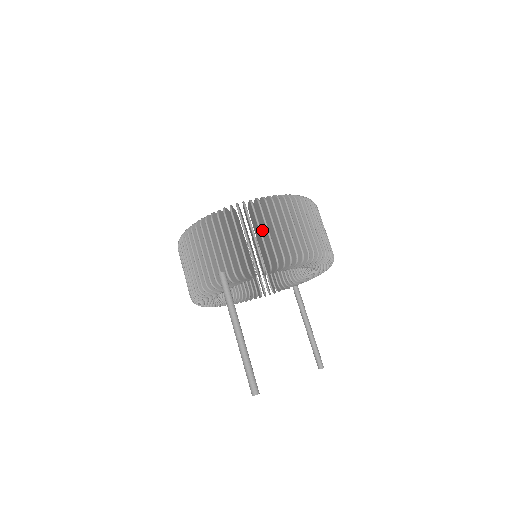
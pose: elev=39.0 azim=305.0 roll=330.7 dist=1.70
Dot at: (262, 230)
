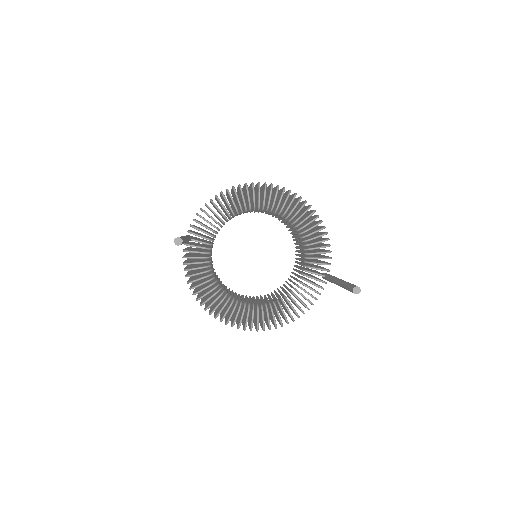
Dot at: (223, 210)
